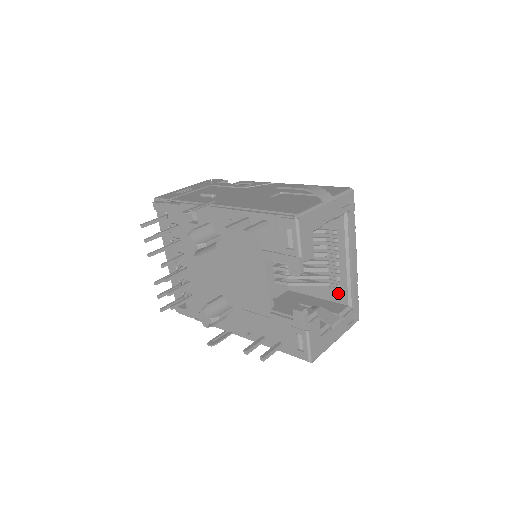
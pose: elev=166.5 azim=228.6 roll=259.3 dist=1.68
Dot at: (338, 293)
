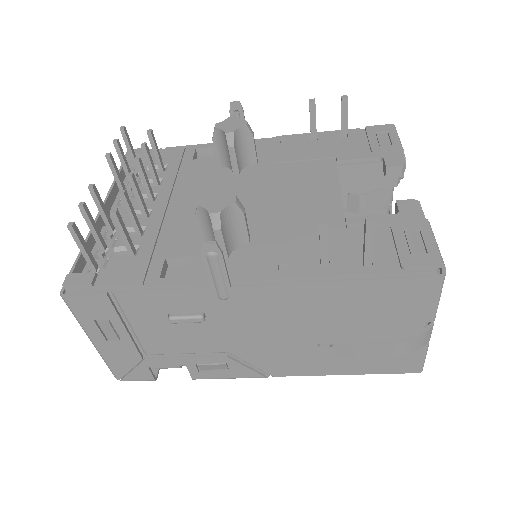
Dot at: occluded
